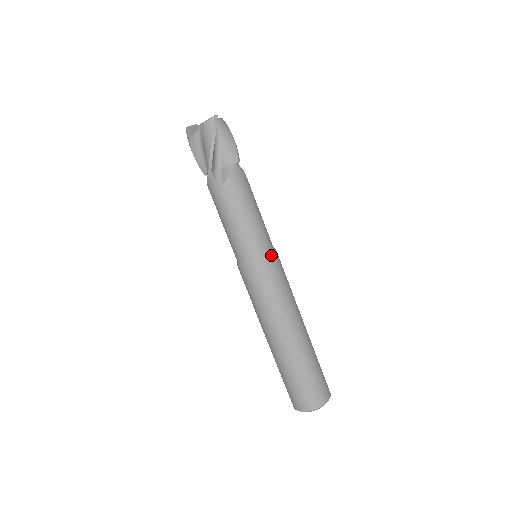
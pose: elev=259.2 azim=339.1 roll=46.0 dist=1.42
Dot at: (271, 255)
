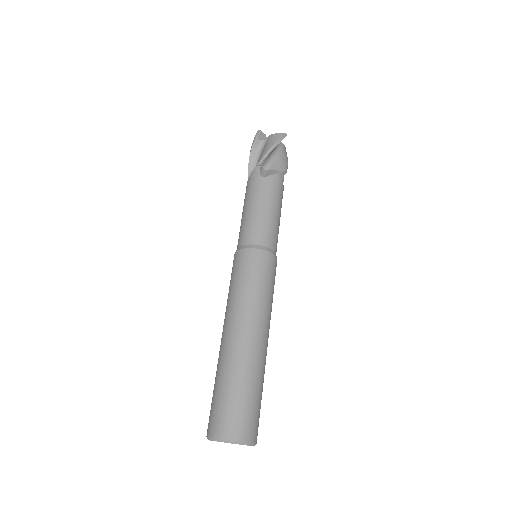
Dot at: (273, 255)
